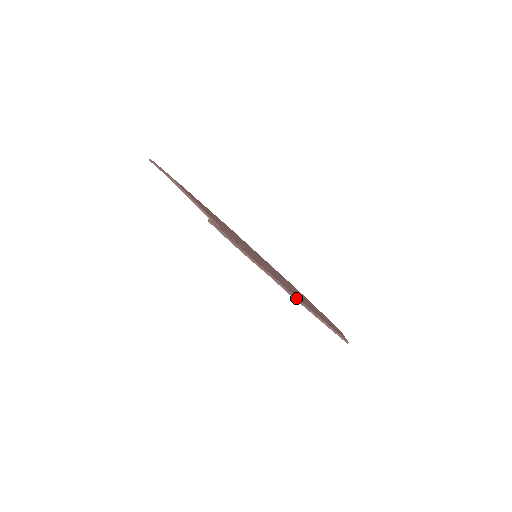
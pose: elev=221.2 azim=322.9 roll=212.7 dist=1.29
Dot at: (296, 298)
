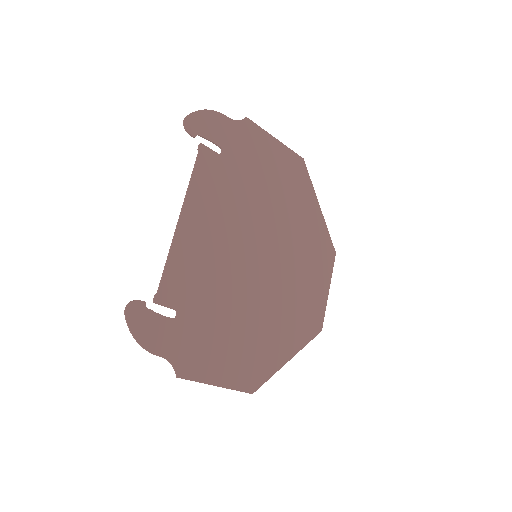
Dot at: (185, 379)
